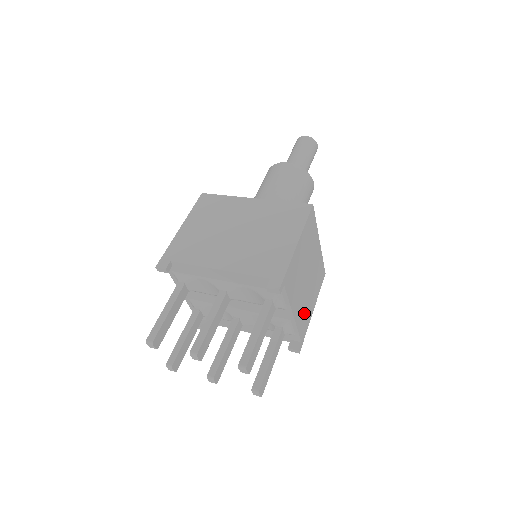
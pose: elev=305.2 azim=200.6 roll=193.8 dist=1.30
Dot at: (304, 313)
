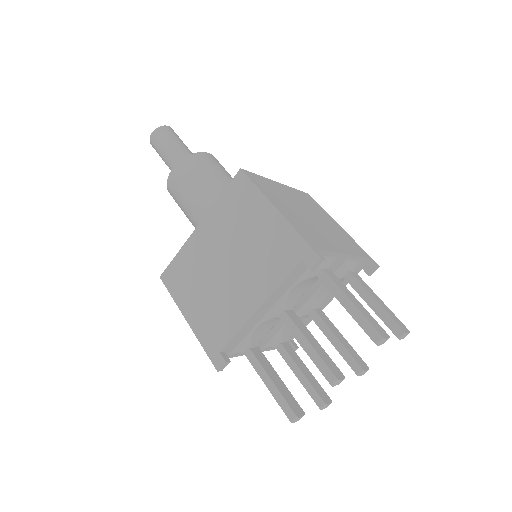
Dot at: (343, 240)
